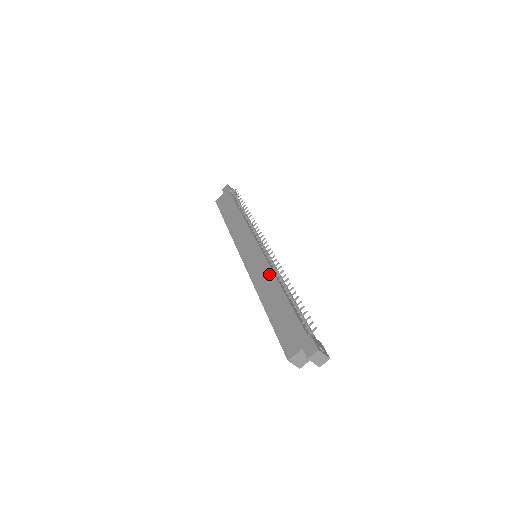
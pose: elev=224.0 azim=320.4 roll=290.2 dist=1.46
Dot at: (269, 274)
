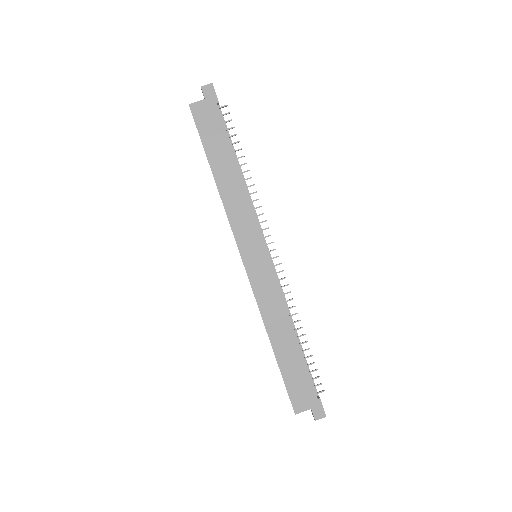
Dot at: (280, 306)
